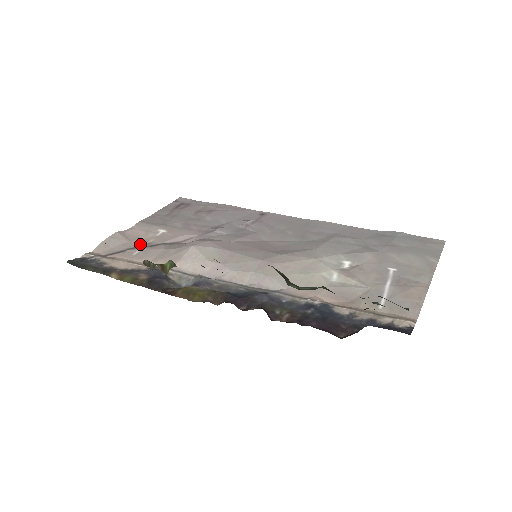
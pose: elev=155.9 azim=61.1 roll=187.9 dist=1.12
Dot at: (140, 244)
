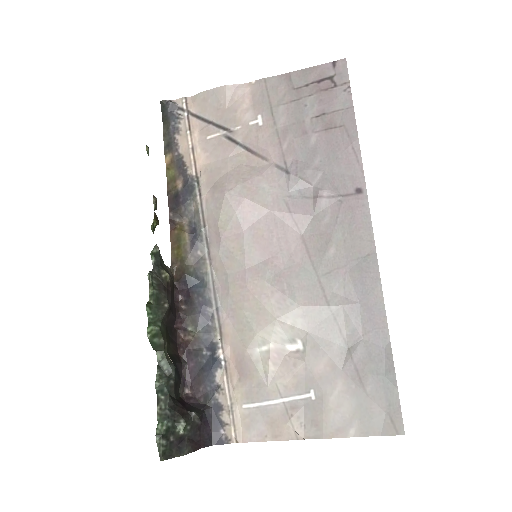
Dot at: (226, 124)
